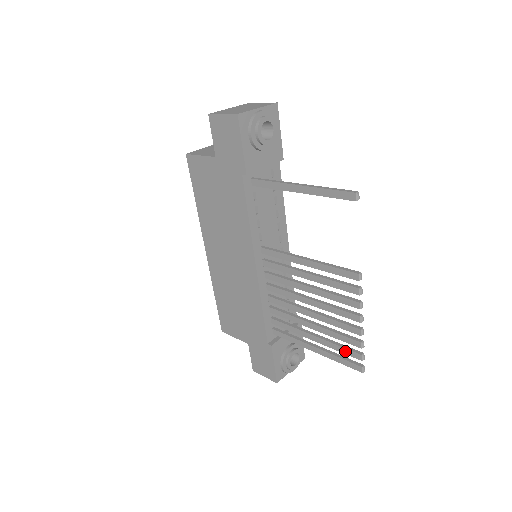
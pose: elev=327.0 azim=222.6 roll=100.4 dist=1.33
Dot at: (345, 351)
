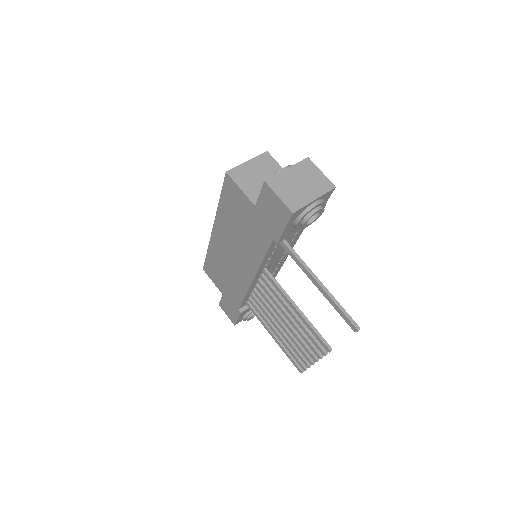
Dot at: (295, 358)
